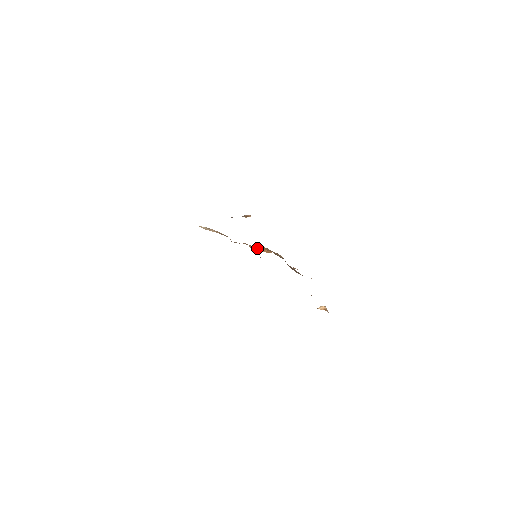
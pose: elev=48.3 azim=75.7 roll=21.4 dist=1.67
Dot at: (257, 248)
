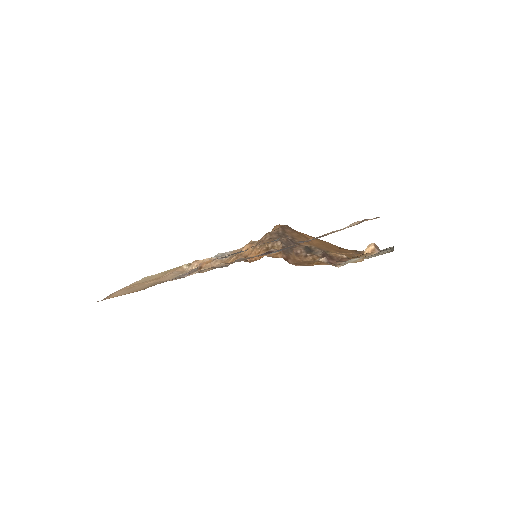
Dot at: (253, 244)
